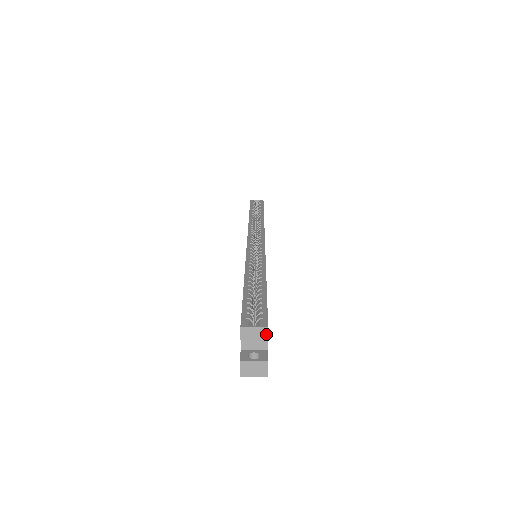
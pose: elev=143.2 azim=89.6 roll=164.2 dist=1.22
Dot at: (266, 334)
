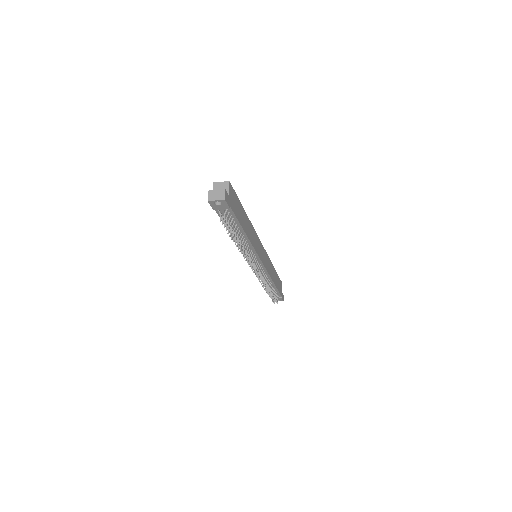
Dot at: (228, 185)
